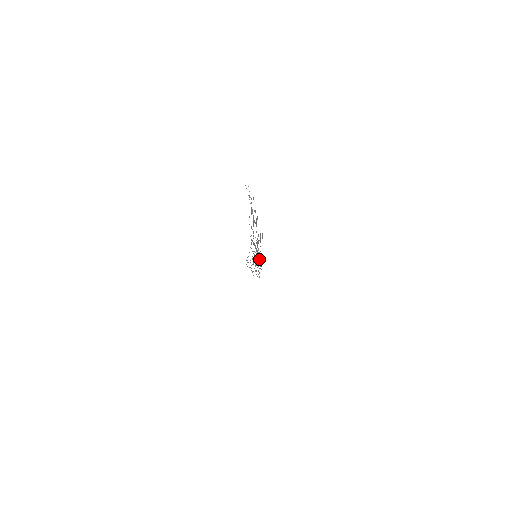
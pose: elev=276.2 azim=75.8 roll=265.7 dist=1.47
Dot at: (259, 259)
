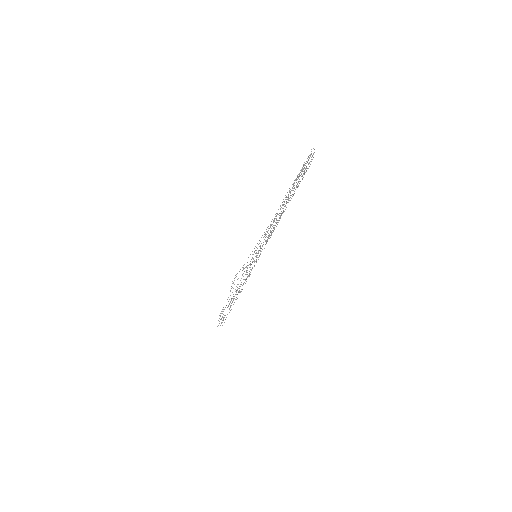
Dot at: occluded
